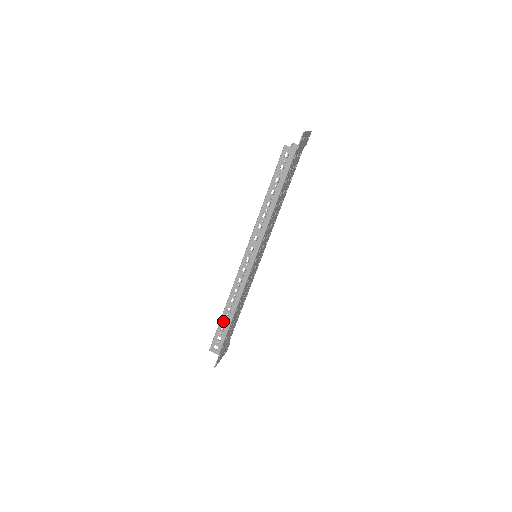
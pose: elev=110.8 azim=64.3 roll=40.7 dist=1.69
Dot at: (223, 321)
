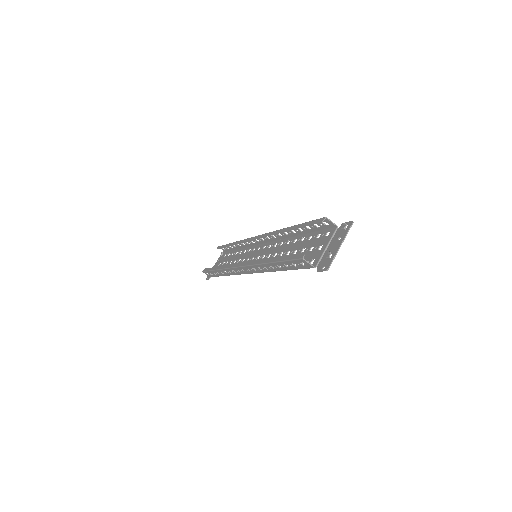
Dot at: (216, 272)
